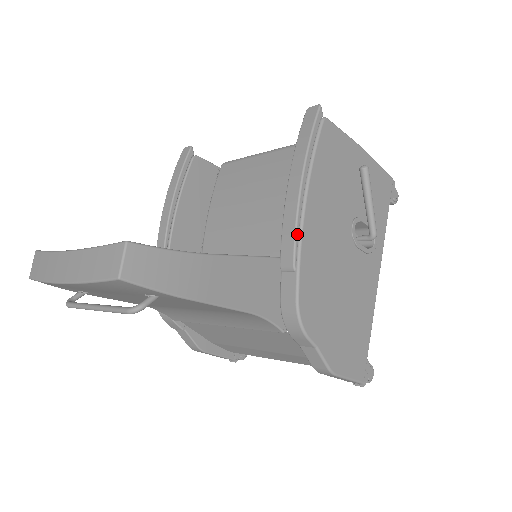
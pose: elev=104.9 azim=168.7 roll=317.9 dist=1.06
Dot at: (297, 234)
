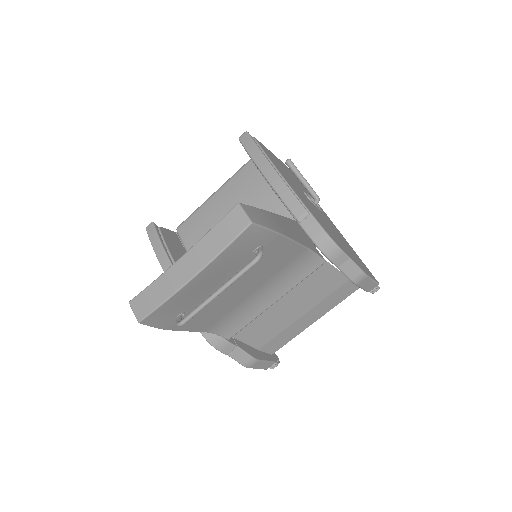
Dot at: (294, 195)
